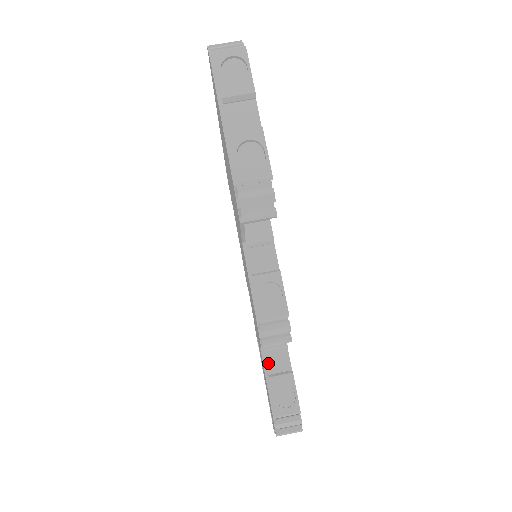
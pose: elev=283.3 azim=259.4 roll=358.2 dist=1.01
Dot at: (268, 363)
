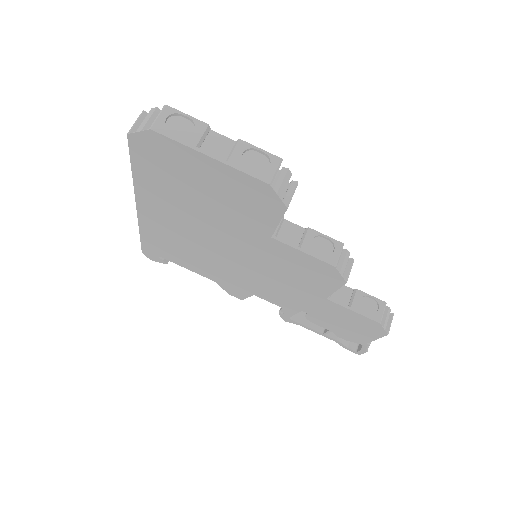
Dot at: (339, 302)
